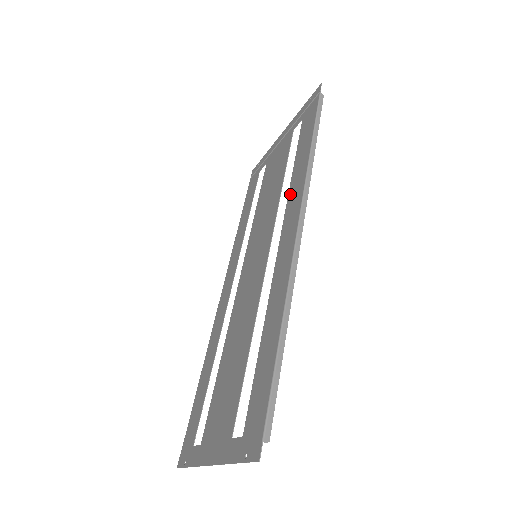
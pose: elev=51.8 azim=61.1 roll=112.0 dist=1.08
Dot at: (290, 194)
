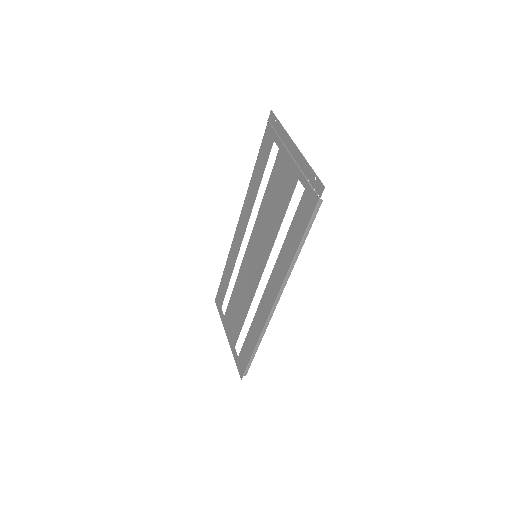
Dot at: (278, 263)
